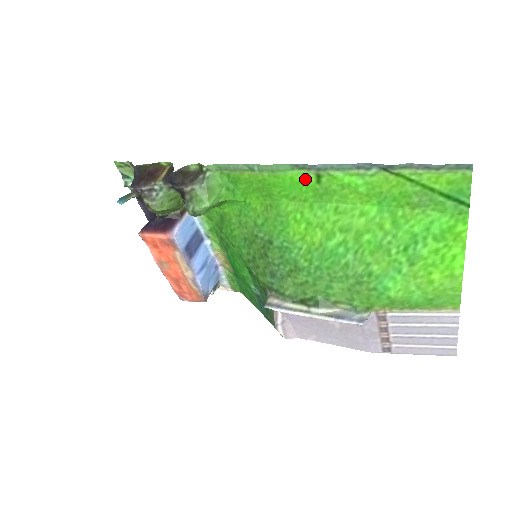
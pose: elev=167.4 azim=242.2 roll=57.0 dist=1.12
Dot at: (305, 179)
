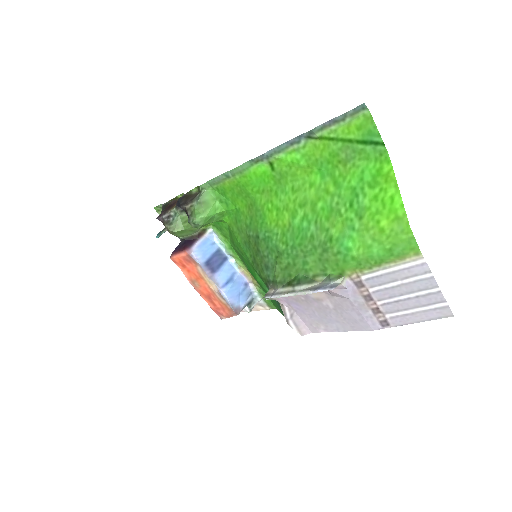
Dot at: (264, 171)
